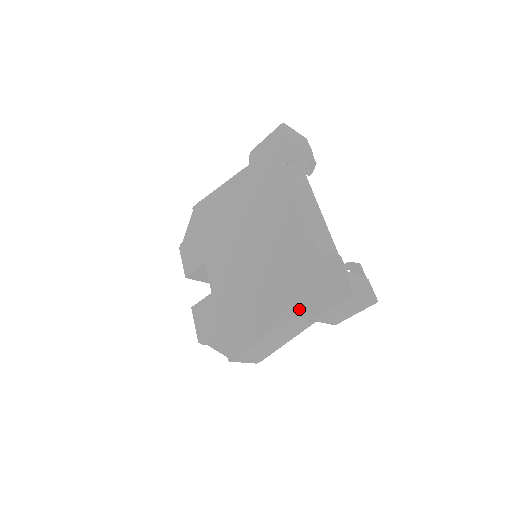
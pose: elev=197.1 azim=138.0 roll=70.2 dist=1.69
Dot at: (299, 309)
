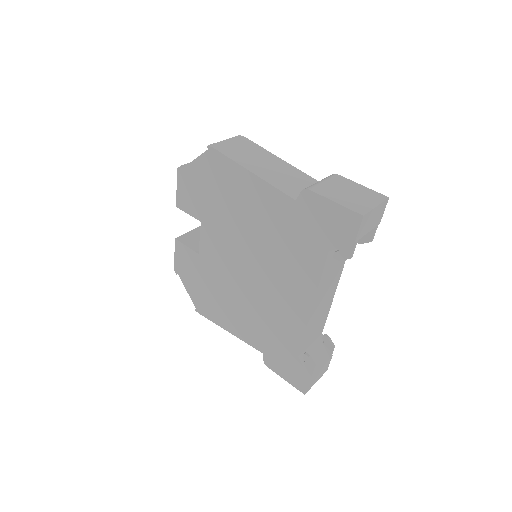
Dot at: (264, 354)
